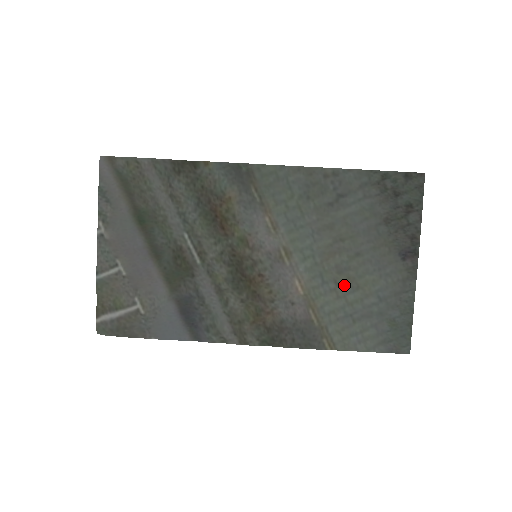
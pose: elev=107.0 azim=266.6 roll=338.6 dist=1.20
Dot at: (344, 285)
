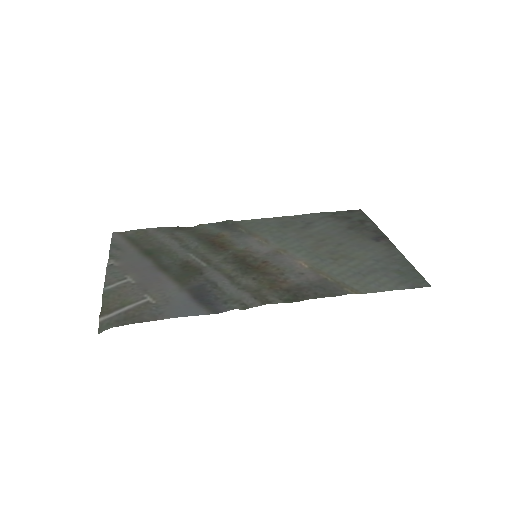
Dot at: (340, 259)
